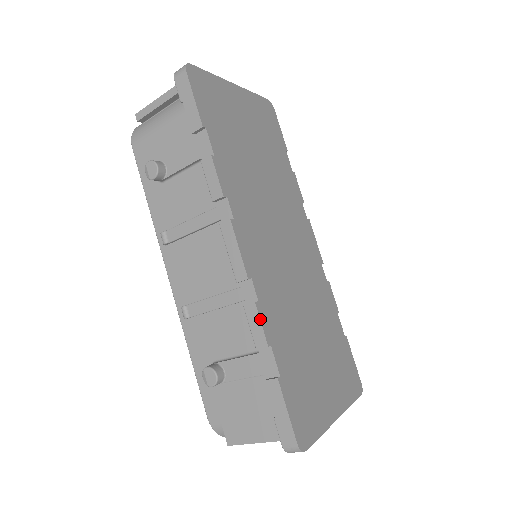
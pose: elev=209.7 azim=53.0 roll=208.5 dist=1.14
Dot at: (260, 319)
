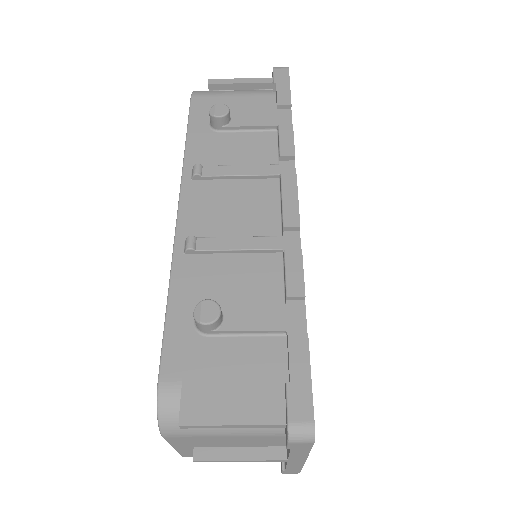
Dot at: occluded
